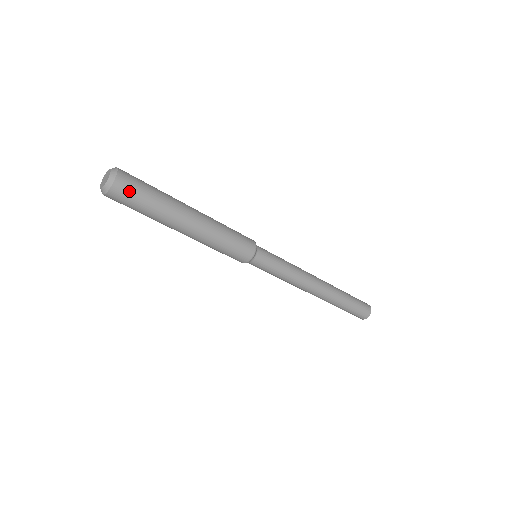
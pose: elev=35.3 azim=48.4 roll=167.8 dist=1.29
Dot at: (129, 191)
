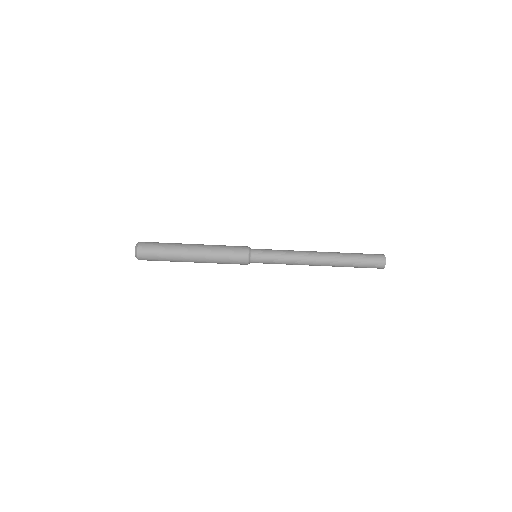
Dot at: (148, 254)
